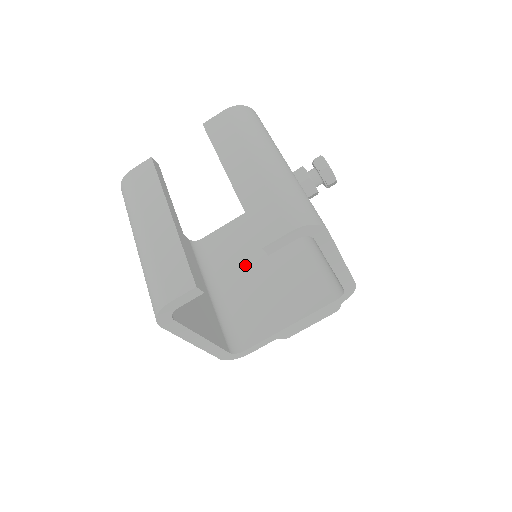
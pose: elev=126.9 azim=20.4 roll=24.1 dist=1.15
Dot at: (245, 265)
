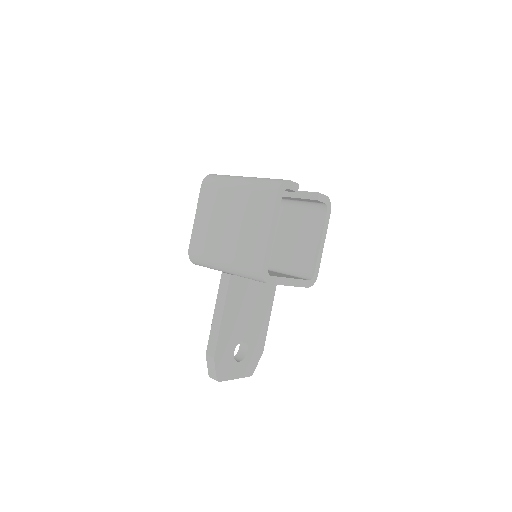
Dot at: occluded
